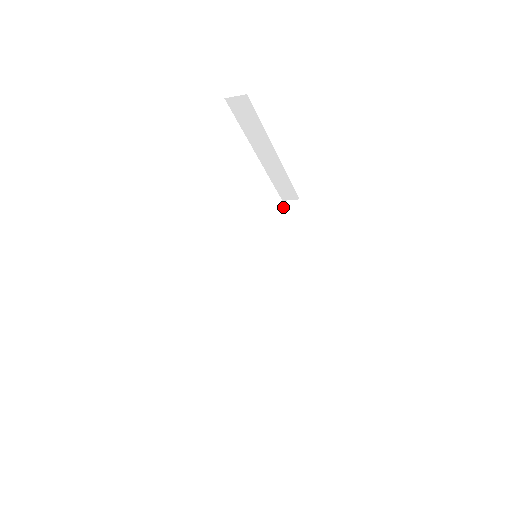
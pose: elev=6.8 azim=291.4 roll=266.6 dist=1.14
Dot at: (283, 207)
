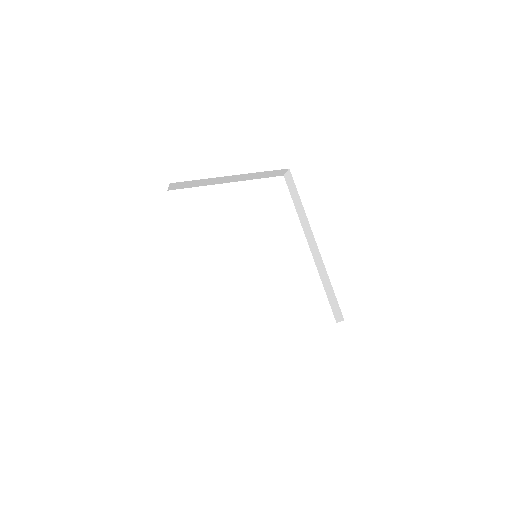
Dot at: (286, 180)
